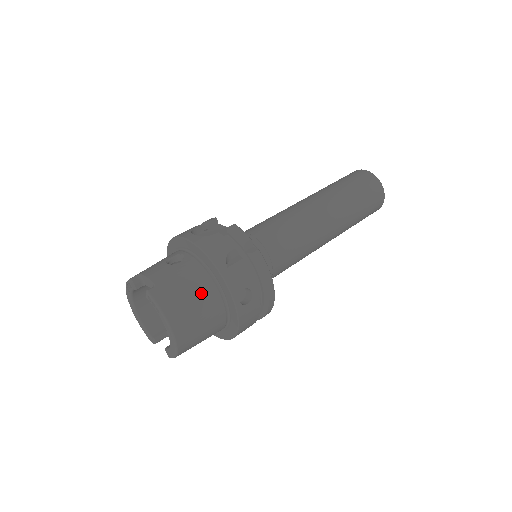
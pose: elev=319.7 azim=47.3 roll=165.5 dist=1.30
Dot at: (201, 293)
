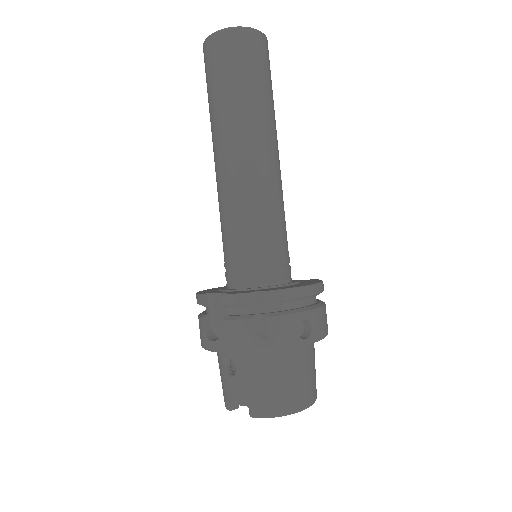
Dot at: (278, 370)
